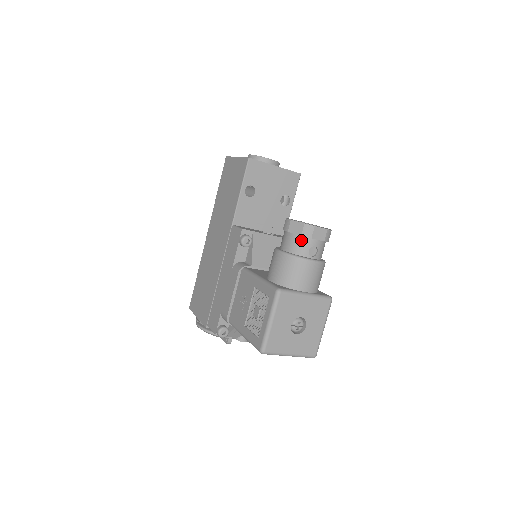
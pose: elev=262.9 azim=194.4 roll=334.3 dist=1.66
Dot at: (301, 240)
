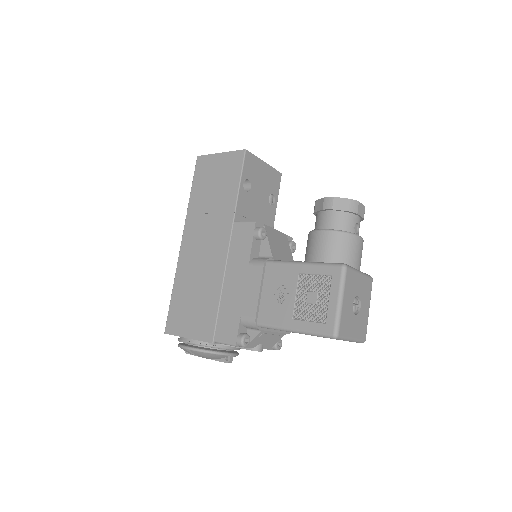
Dot at: (347, 216)
